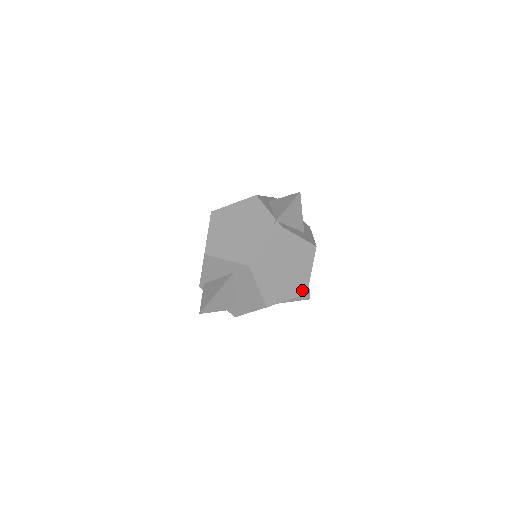
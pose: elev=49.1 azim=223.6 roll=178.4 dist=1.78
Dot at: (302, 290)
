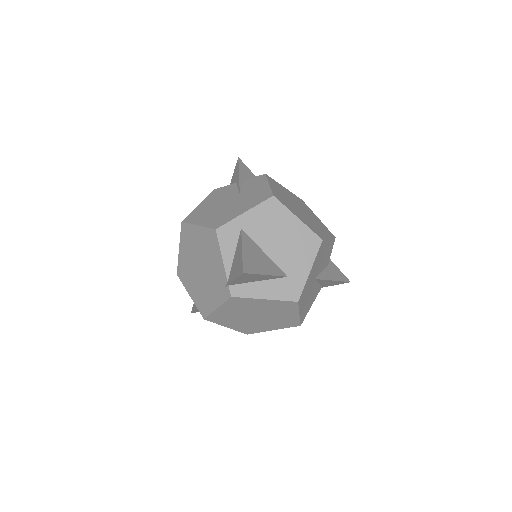
Dot at: (291, 324)
